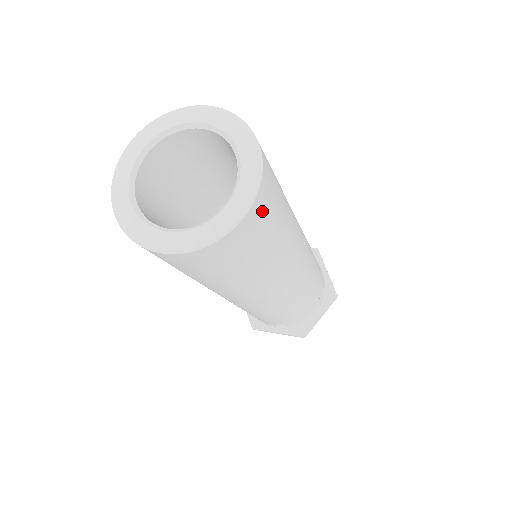
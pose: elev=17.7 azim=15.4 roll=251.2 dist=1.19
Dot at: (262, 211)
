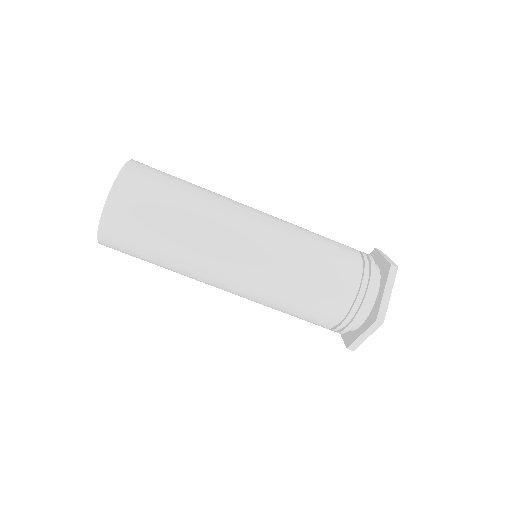
Dot at: (134, 182)
